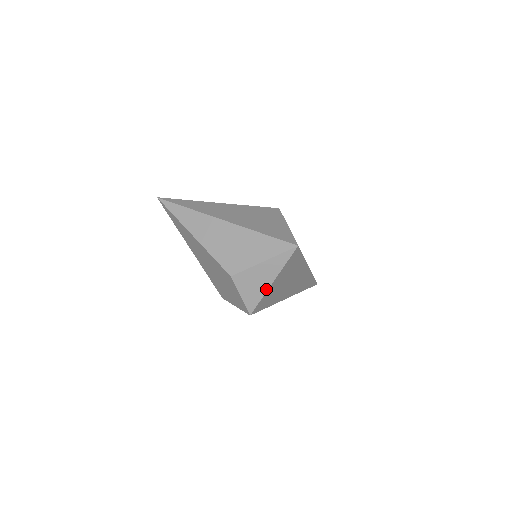
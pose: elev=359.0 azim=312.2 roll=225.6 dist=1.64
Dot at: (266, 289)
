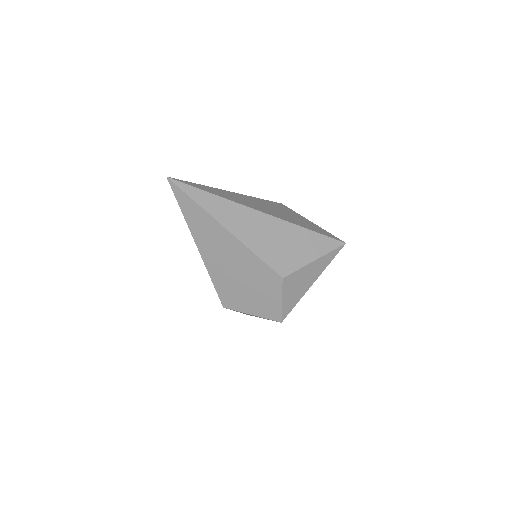
Dot at: (306, 291)
